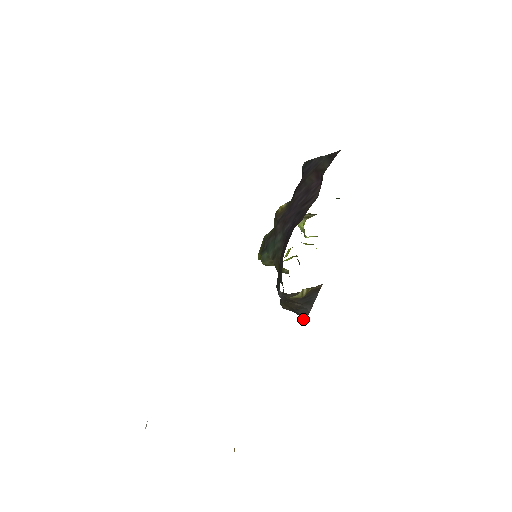
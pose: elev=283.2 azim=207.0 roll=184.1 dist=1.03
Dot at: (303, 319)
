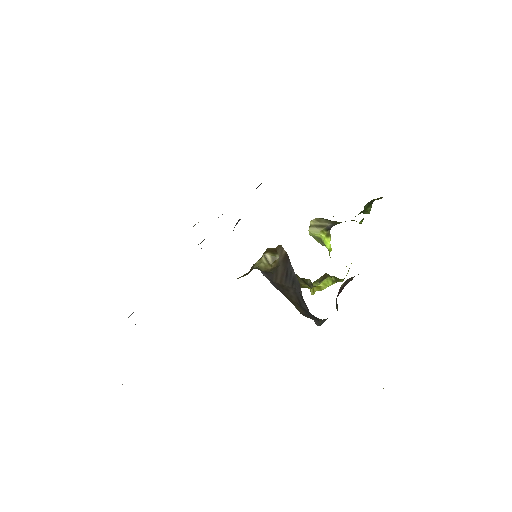
Dot at: (318, 320)
